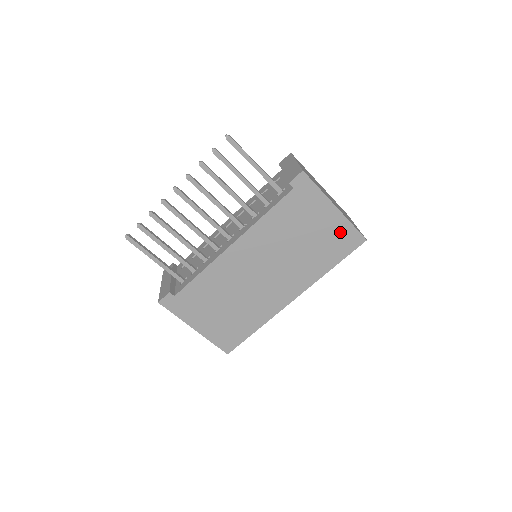
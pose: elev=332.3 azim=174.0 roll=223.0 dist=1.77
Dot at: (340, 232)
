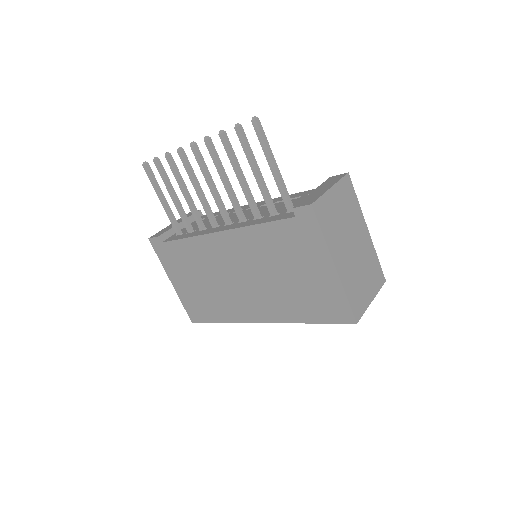
Dot at: (330, 295)
